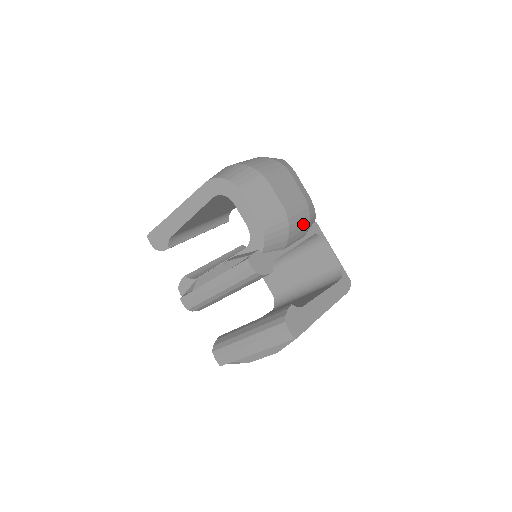
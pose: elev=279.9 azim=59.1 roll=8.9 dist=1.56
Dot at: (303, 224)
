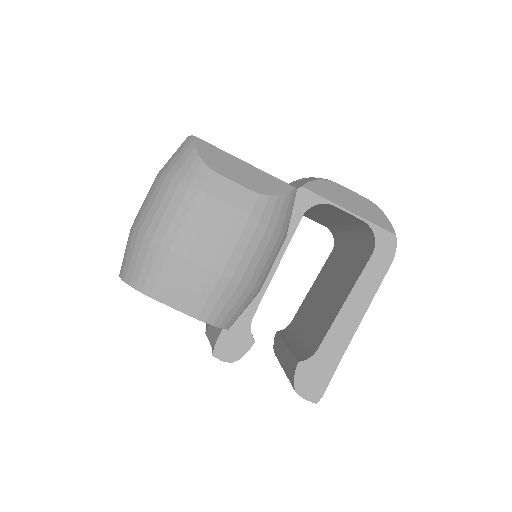
Dot at: (265, 247)
